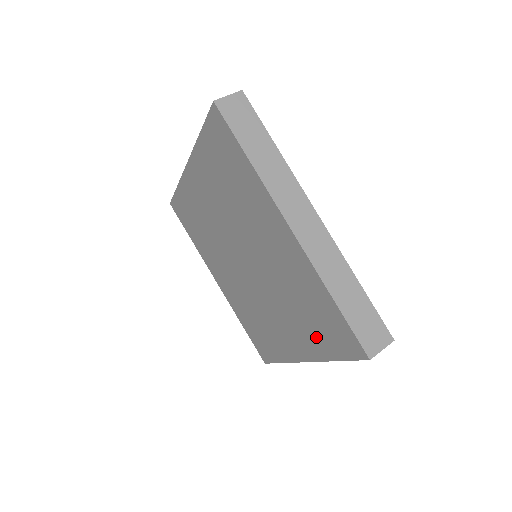
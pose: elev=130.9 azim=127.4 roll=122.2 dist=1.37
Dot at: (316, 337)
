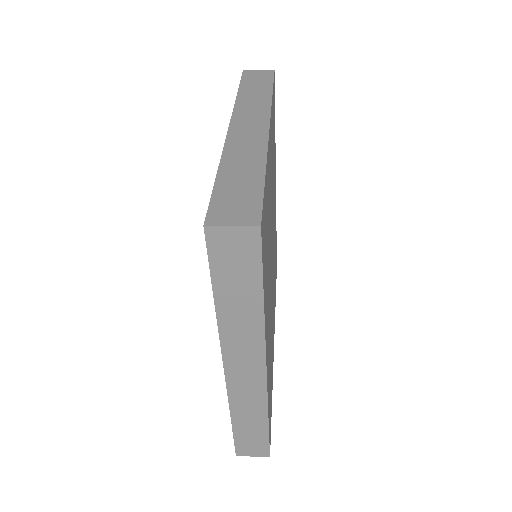
Dot at: occluded
